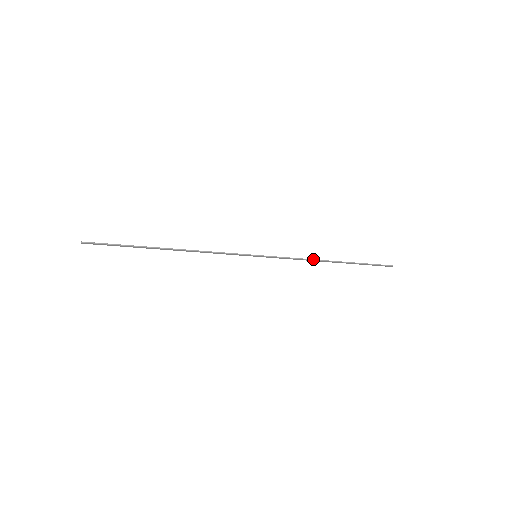
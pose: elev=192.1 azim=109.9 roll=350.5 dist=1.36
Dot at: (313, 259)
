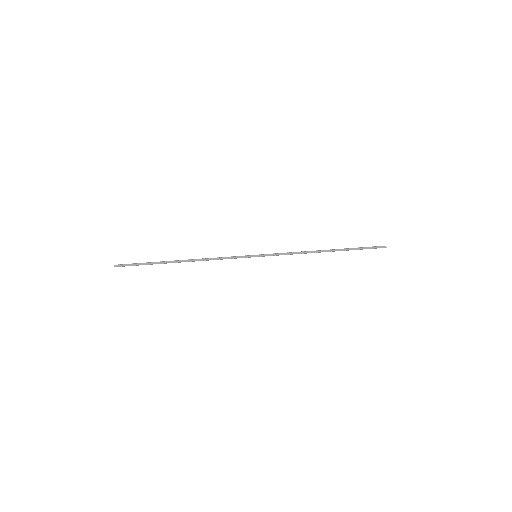
Dot at: occluded
